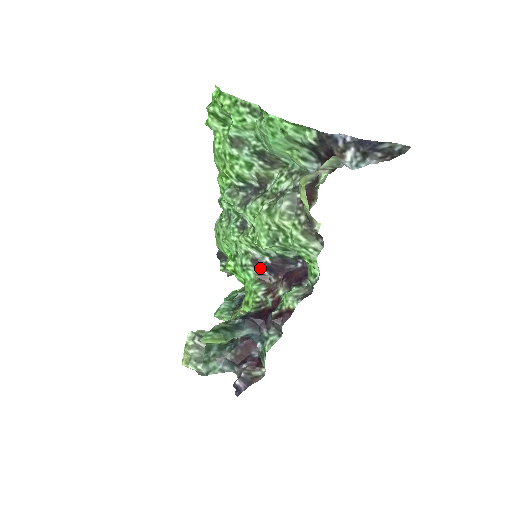
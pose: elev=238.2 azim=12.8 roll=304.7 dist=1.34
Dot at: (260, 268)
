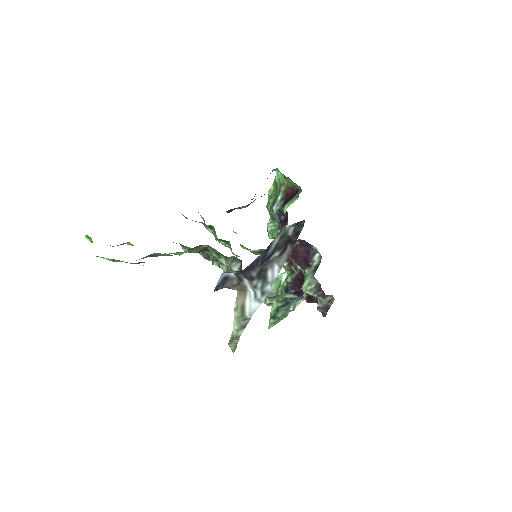
Dot at: occluded
